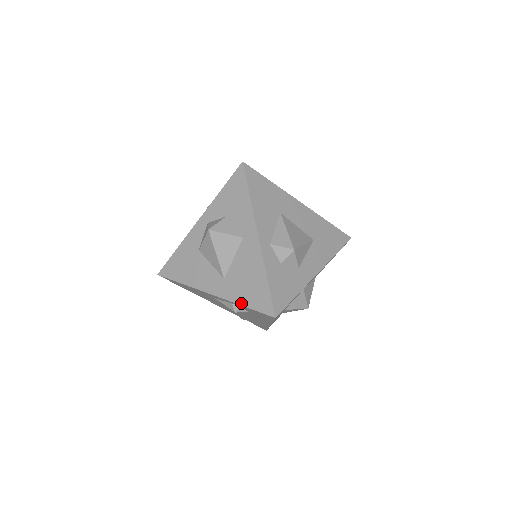
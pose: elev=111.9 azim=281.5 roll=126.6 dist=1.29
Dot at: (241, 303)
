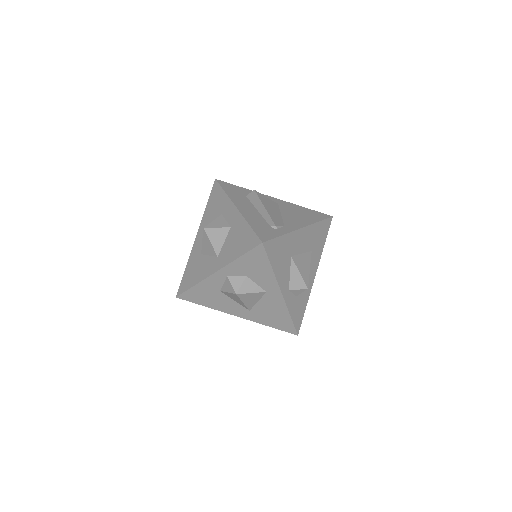
Dot at: (267, 325)
